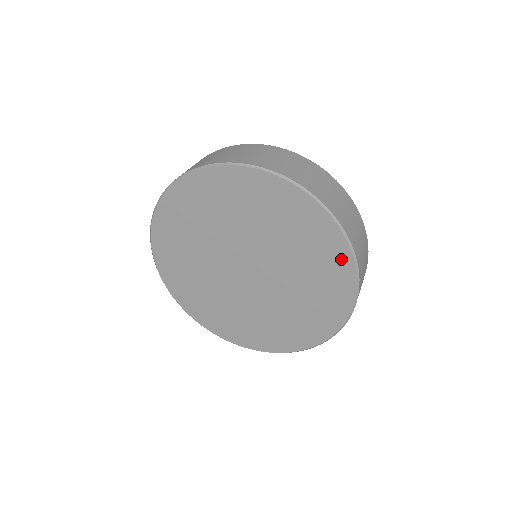
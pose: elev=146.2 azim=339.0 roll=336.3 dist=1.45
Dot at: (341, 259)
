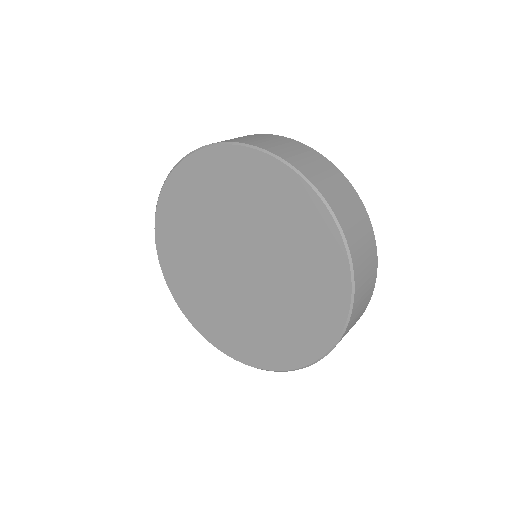
Dot at: (302, 197)
